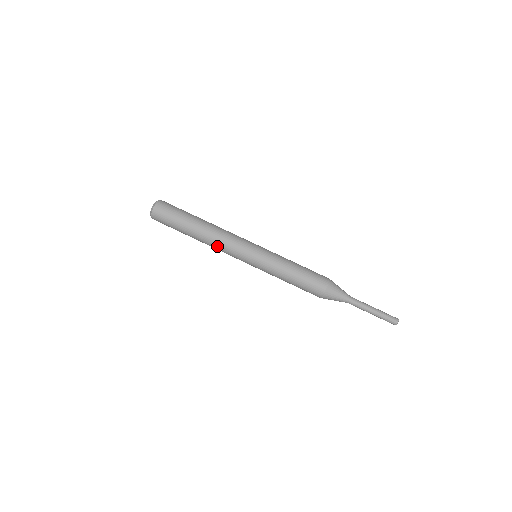
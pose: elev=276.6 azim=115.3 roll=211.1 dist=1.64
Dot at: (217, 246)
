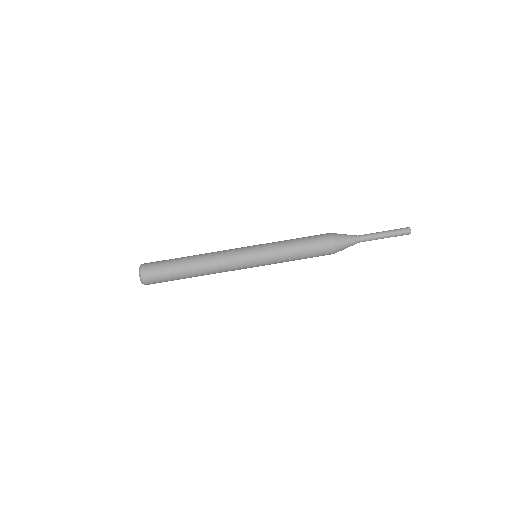
Dot at: (218, 270)
